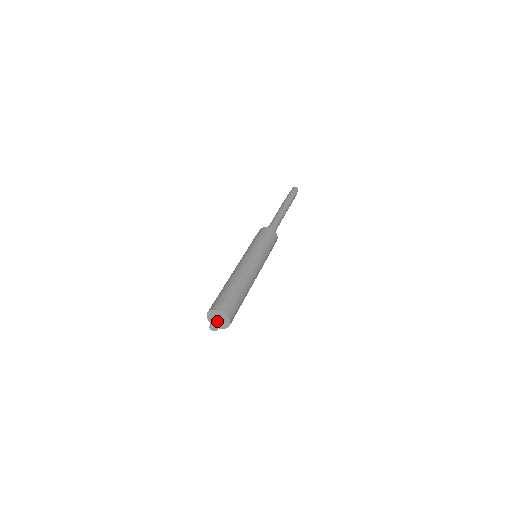
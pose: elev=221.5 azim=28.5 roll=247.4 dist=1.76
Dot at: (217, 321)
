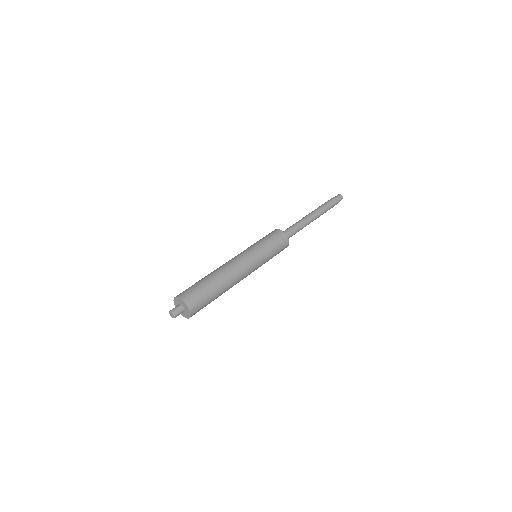
Dot at: (177, 308)
